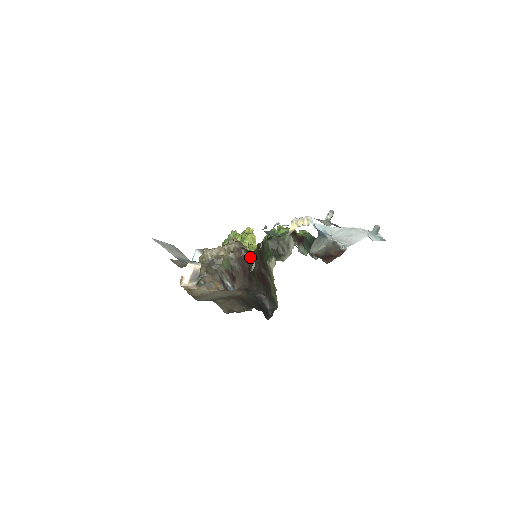
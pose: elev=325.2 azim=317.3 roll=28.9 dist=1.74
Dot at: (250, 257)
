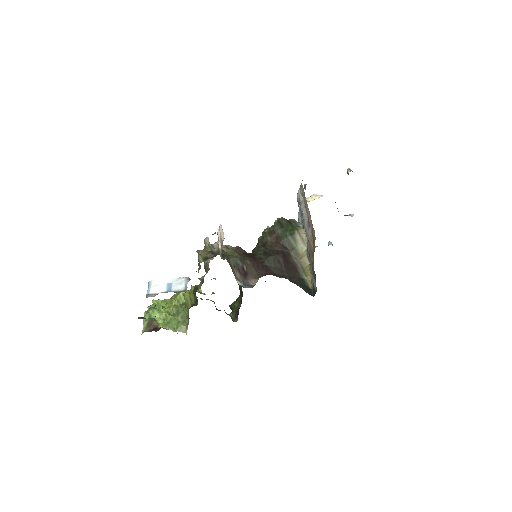
Dot at: (254, 253)
